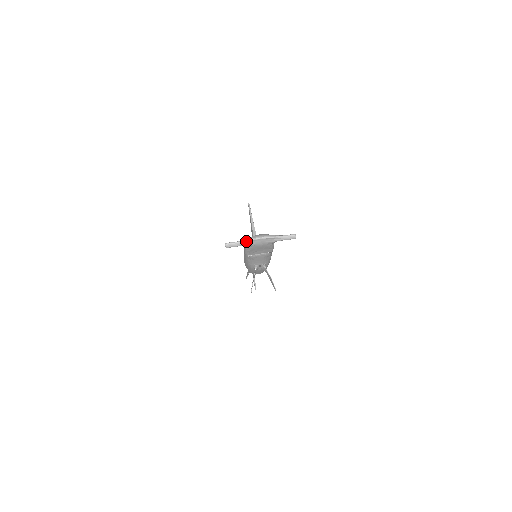
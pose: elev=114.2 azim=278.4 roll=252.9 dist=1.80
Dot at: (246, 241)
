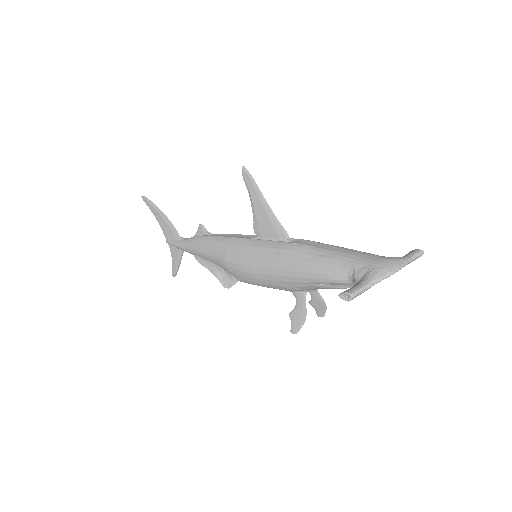
Dot at: (378, 282)
